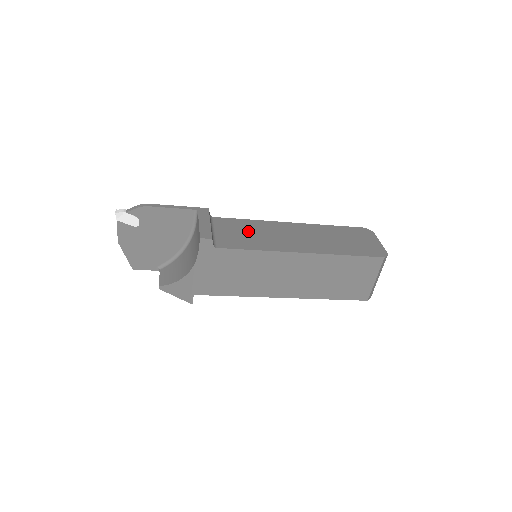
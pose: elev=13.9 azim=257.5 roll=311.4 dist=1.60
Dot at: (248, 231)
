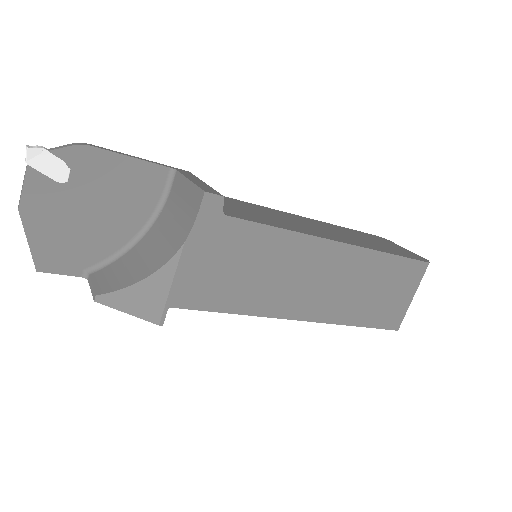
Dot at: (254, 210)
